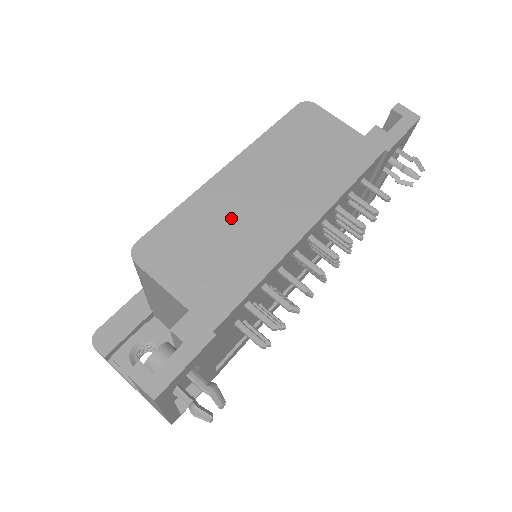
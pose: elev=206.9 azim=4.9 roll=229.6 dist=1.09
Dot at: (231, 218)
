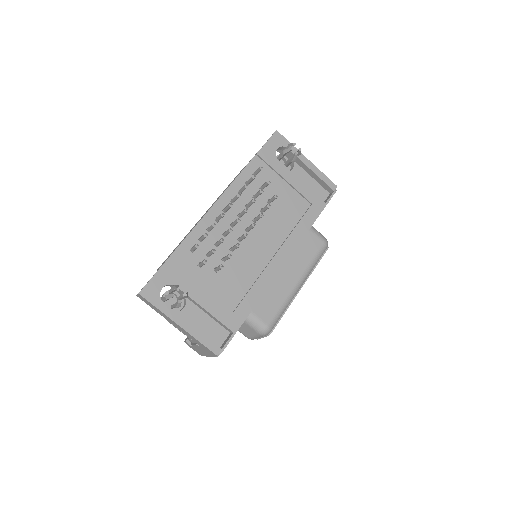
Dot at: occluded
